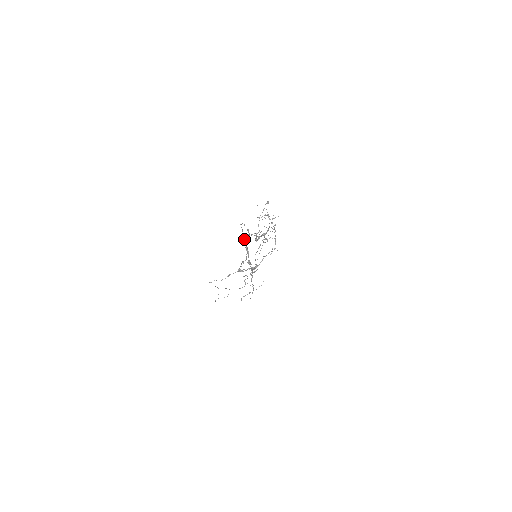
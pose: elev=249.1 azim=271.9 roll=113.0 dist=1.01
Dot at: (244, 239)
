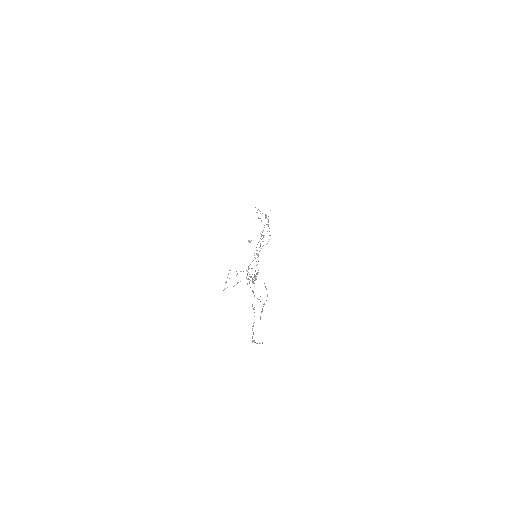
Dot at: (248, 272)
